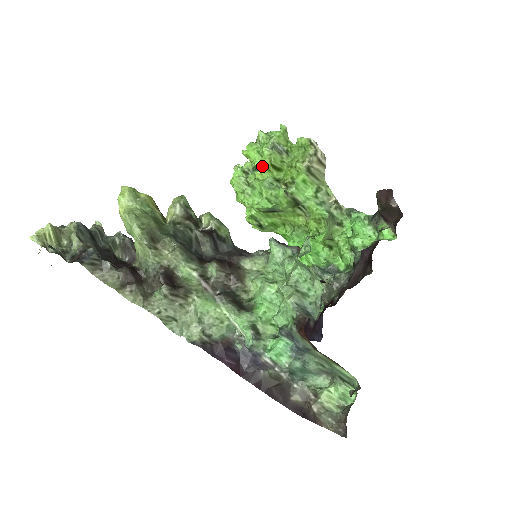
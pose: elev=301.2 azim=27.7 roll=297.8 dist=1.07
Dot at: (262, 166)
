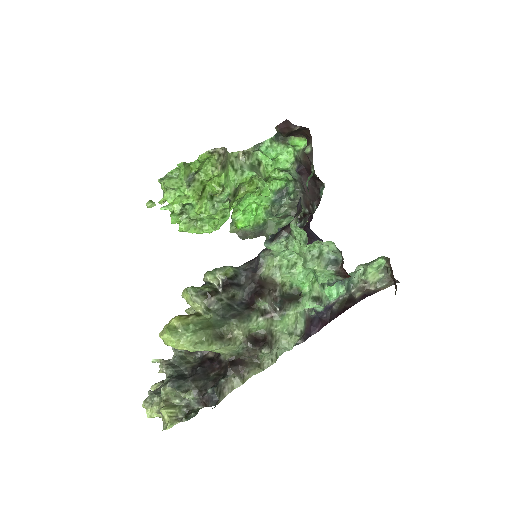
Dot at: (196, 203)
